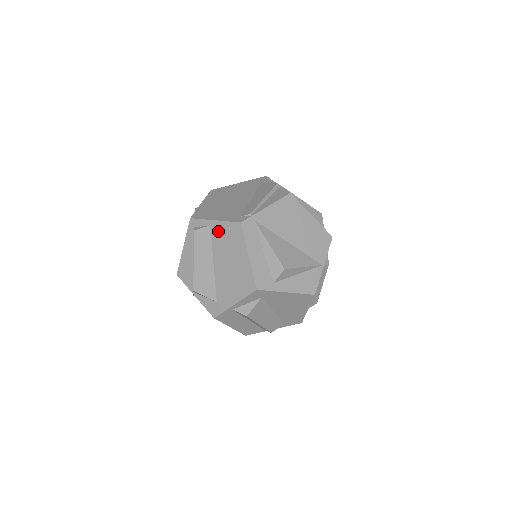
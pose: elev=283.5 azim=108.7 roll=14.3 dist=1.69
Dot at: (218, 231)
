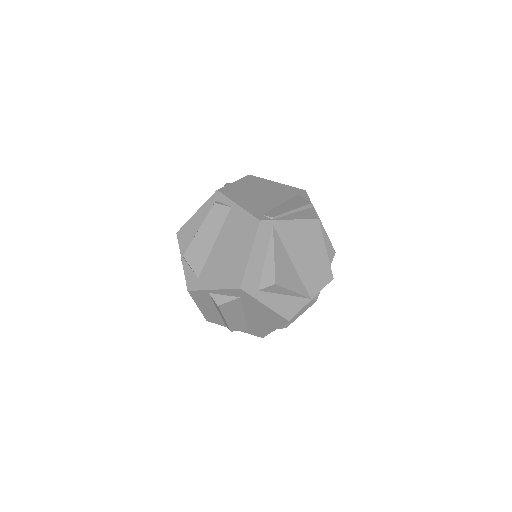
Dot at: (235, 216)
